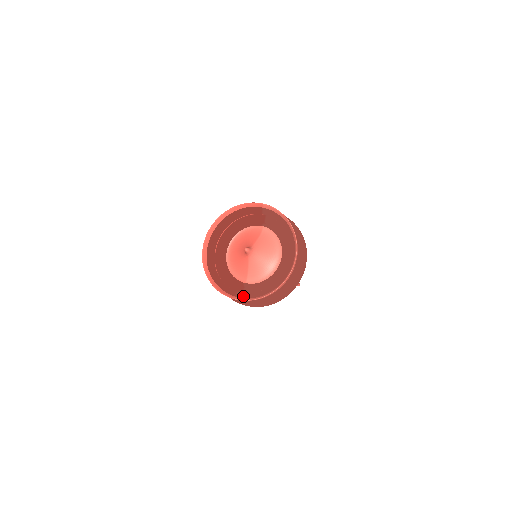
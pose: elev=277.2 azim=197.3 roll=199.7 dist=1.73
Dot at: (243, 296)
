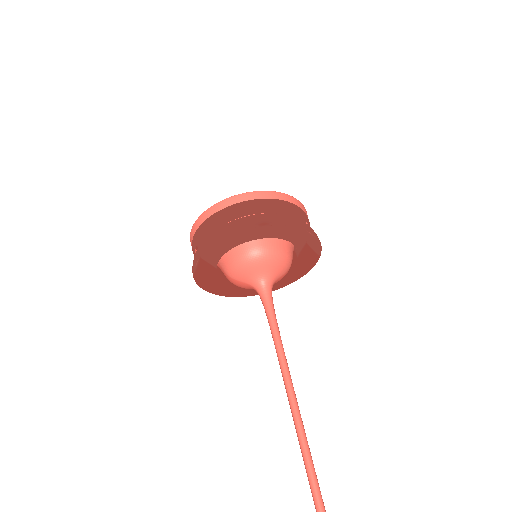
Dot at: occluded
